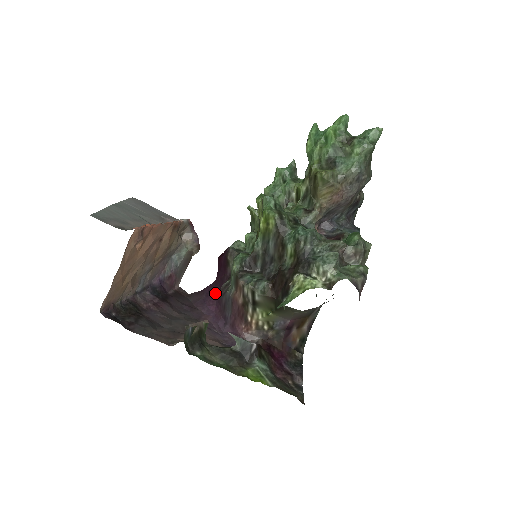
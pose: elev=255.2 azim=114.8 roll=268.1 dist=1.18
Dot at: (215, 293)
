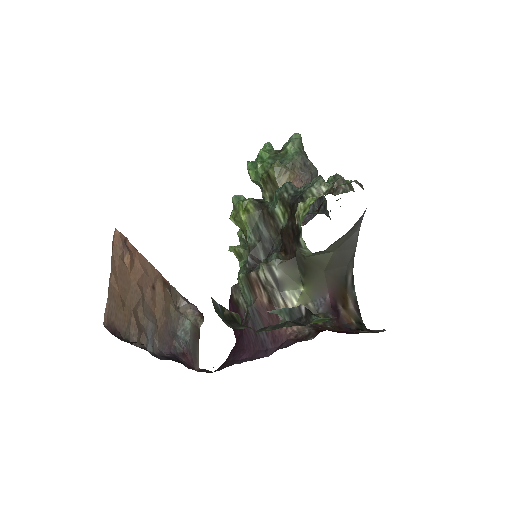
Dot at: (241, 346)
